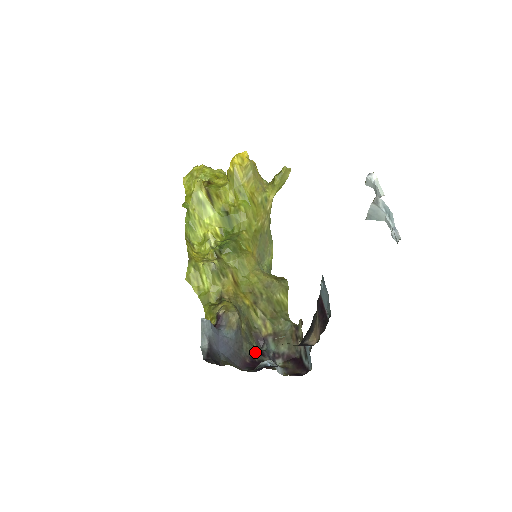
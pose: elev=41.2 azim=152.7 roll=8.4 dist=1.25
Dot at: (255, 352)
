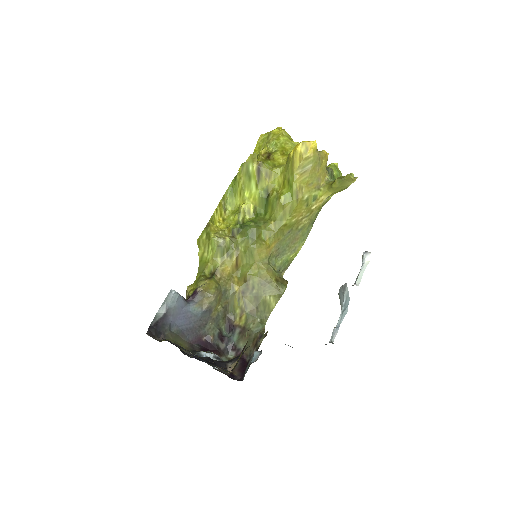
Dot at: (216, 335)
